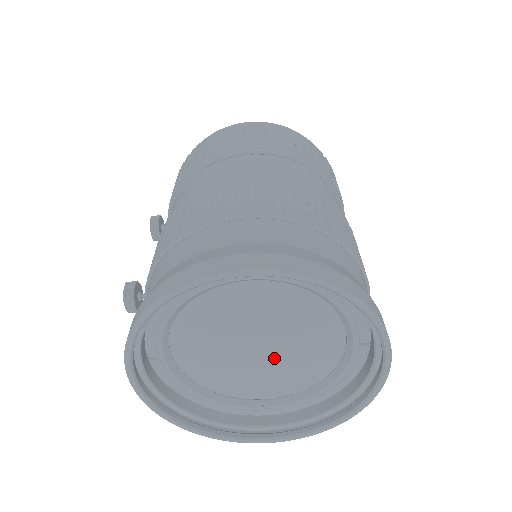
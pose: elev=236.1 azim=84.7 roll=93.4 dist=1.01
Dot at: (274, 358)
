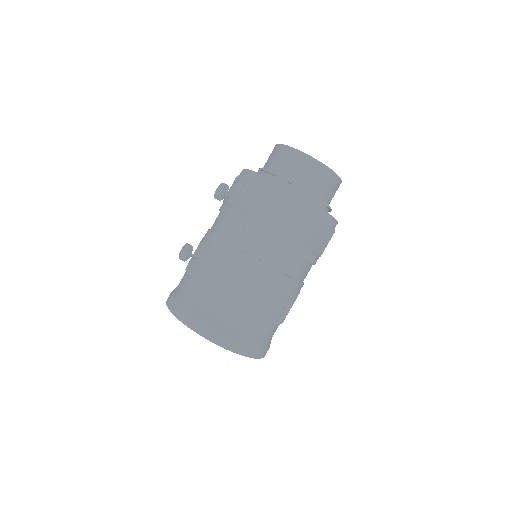
Dot at: occluded
